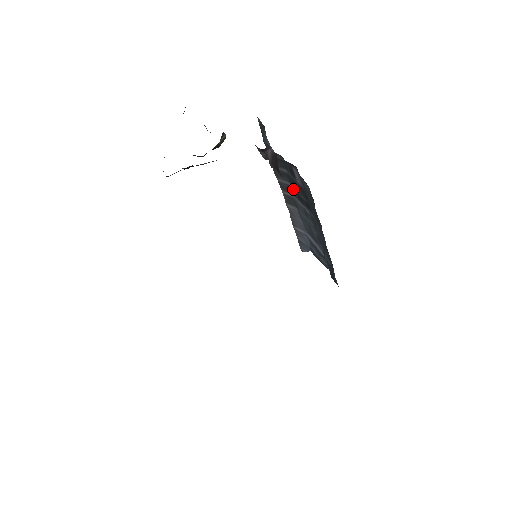
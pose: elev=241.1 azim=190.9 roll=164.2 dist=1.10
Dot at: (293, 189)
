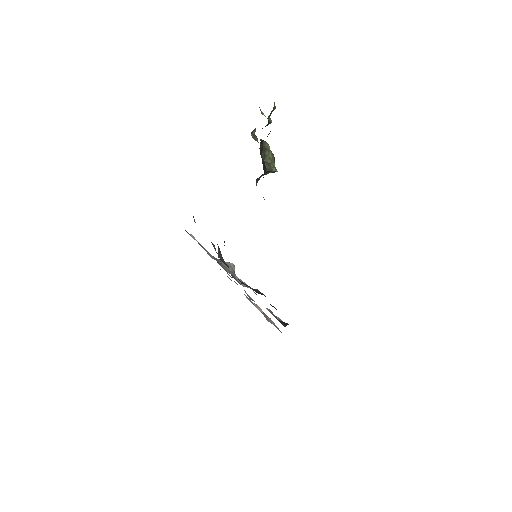
Dot at: occluded
